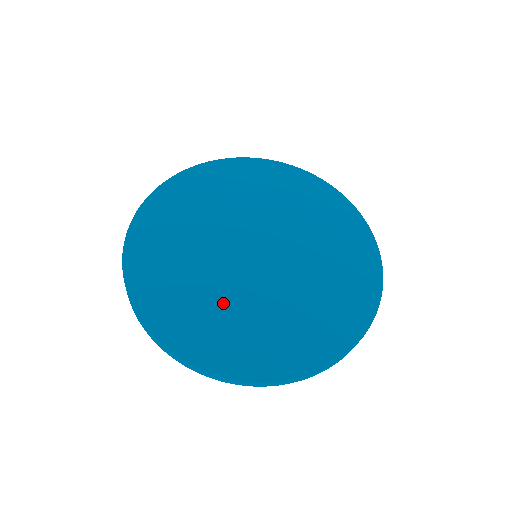
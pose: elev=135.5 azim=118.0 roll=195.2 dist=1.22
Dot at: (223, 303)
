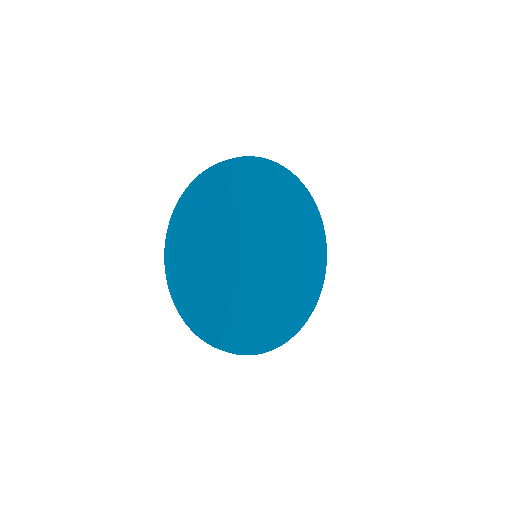
Dot at: (256, 306)
